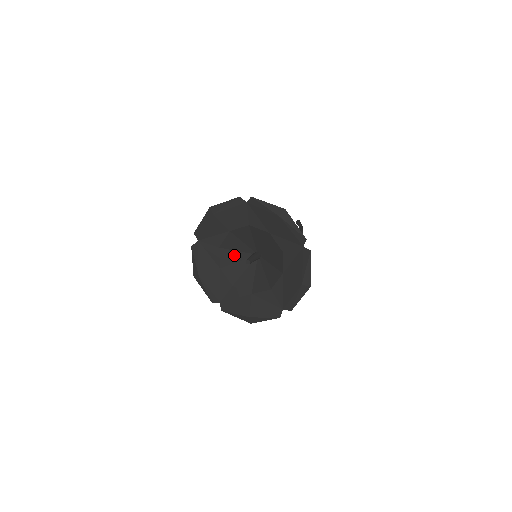
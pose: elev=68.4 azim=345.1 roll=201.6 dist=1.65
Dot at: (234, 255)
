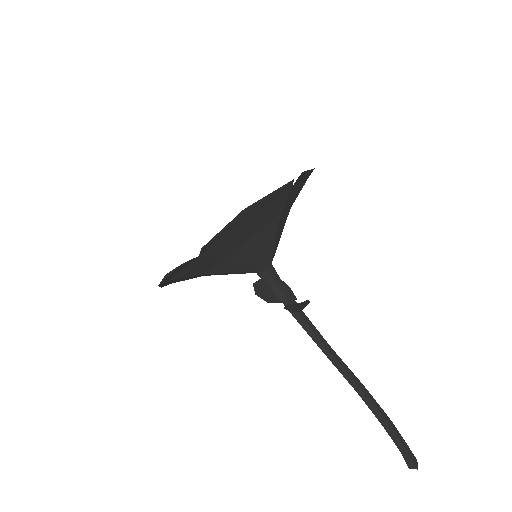
Dot at: occluded
